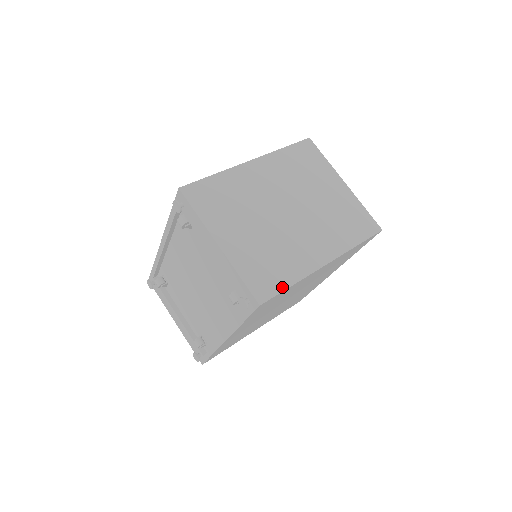
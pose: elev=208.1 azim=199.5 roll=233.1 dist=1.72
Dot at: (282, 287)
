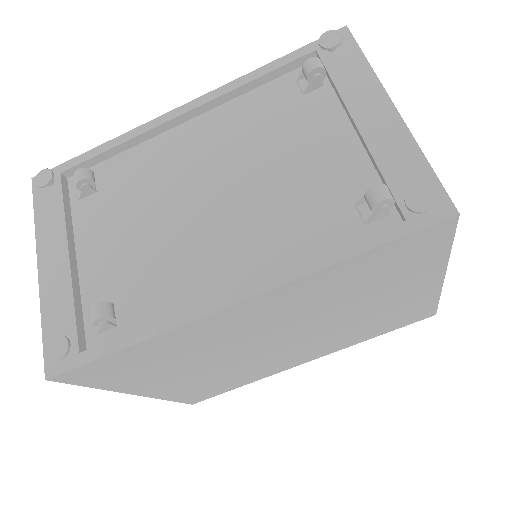
Dot at: occluded
